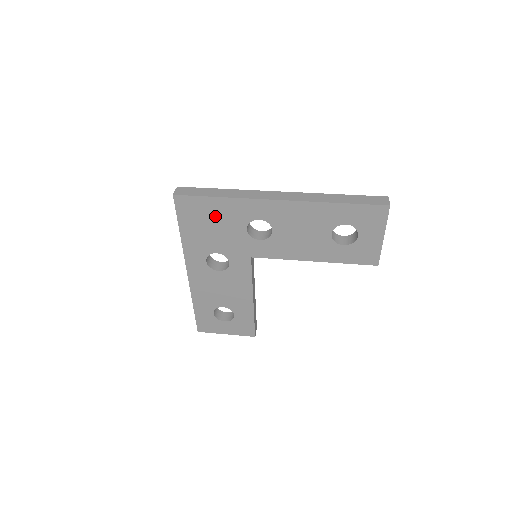
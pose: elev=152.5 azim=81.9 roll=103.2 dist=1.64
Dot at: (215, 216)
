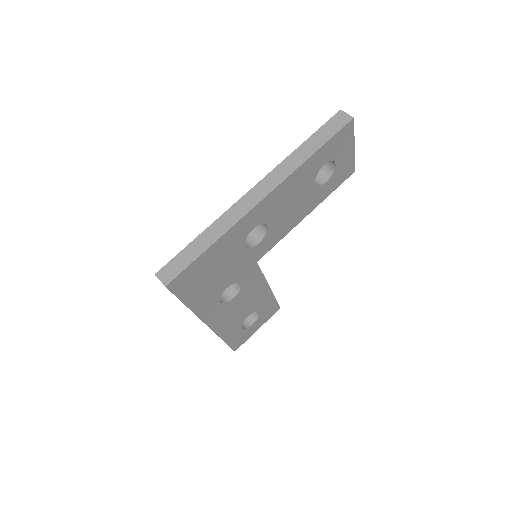
Dot at: (213, 264)
